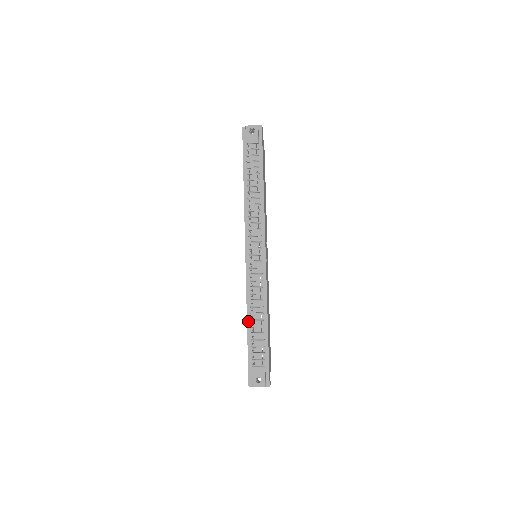
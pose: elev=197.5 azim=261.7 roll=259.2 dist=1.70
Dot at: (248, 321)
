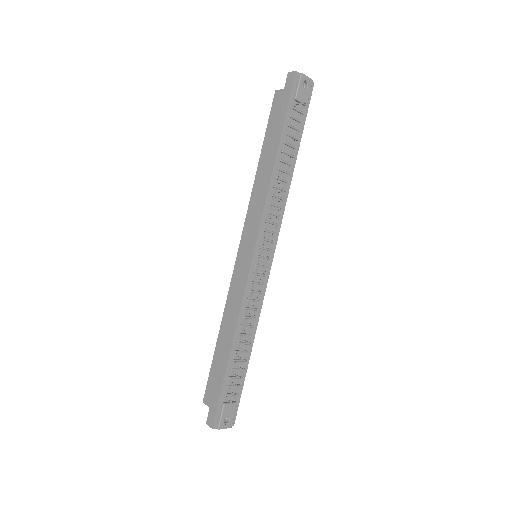
Dot at: (233, 344)
